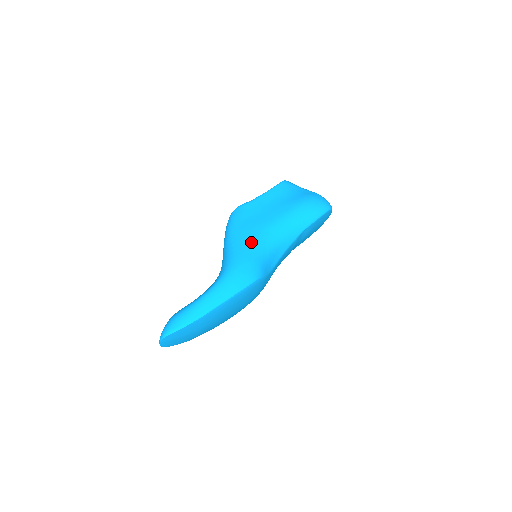
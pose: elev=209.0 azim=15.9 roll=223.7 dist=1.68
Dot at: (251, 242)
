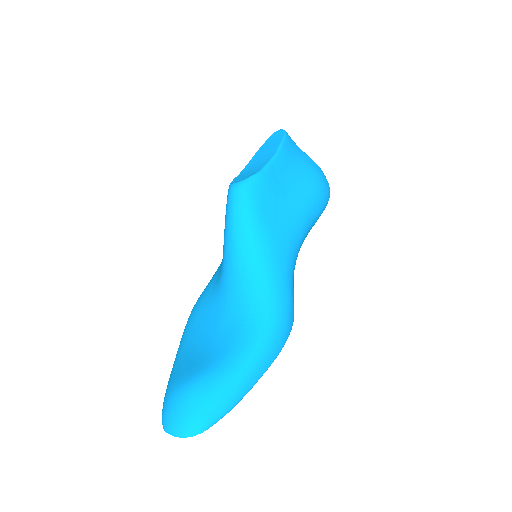
Dot at: (285, 259)
